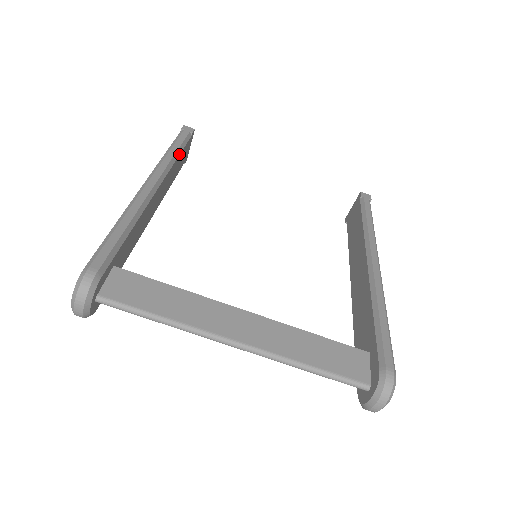
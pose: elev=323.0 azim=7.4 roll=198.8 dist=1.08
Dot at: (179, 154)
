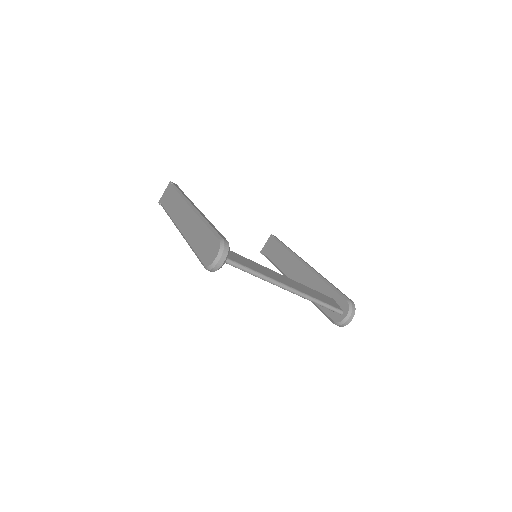
Dot at: occluded
